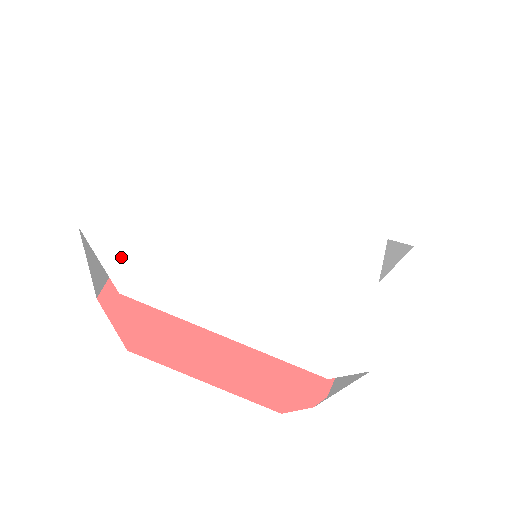
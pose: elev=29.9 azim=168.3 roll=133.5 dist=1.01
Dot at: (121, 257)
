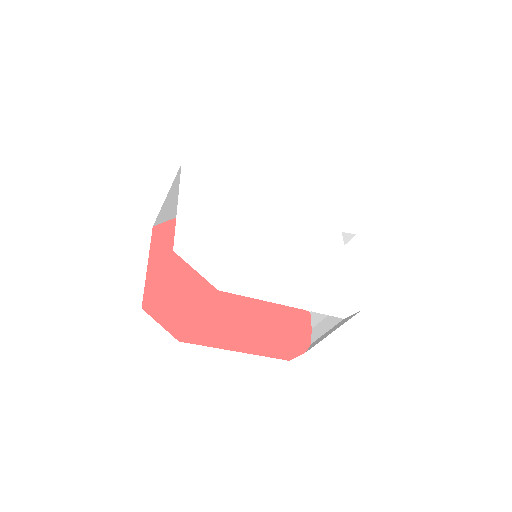
Dot at: (208, 267)
